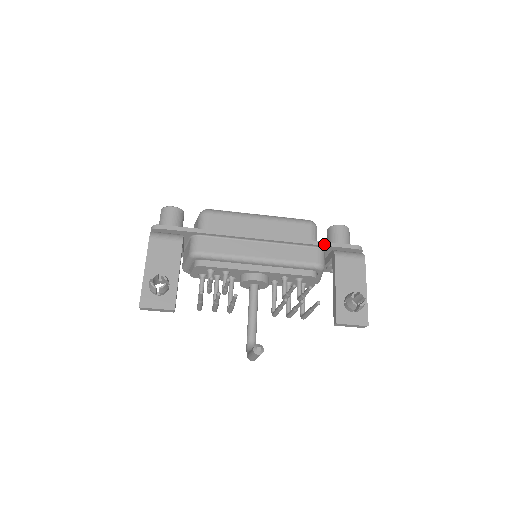
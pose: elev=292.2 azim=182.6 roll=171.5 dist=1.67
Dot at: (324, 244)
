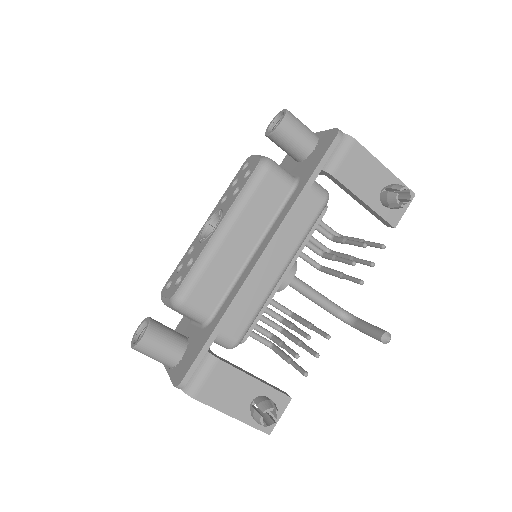
Dot at: (313, 179)
